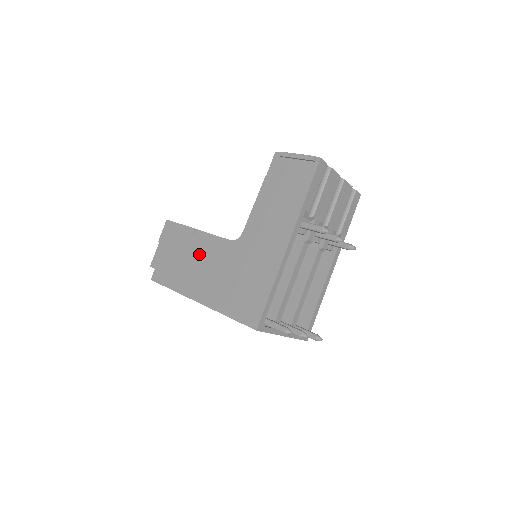
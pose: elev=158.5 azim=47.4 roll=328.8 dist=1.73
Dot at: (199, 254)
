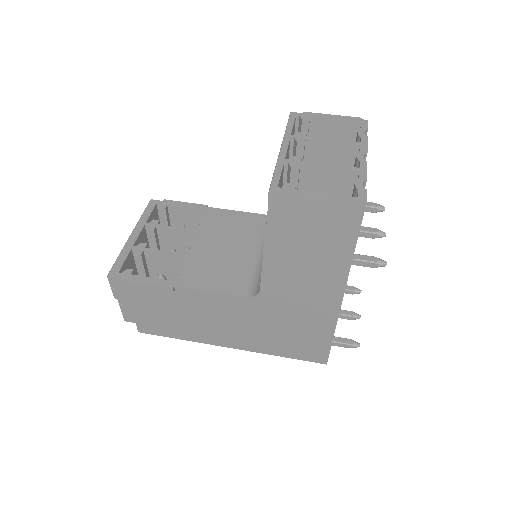
Dot at: (200, 310)
